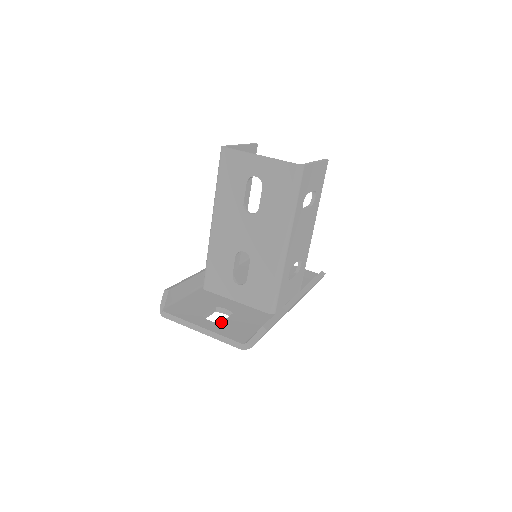
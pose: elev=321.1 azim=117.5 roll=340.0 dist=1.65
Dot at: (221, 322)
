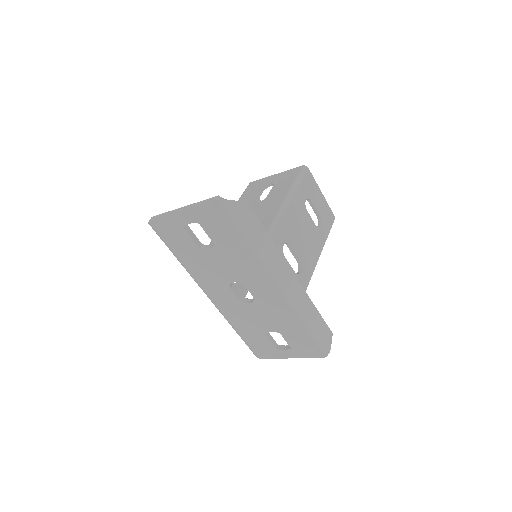
Dot at: occluded
